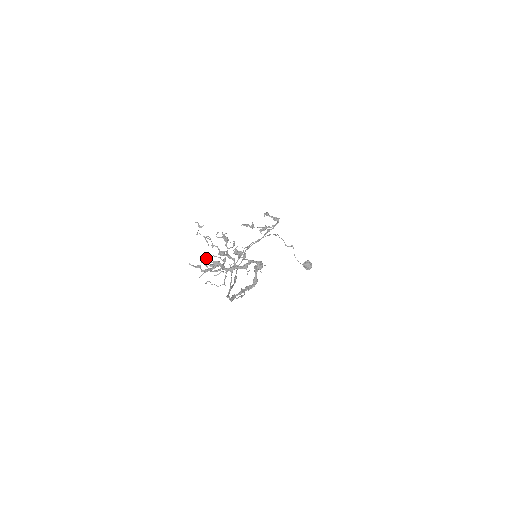
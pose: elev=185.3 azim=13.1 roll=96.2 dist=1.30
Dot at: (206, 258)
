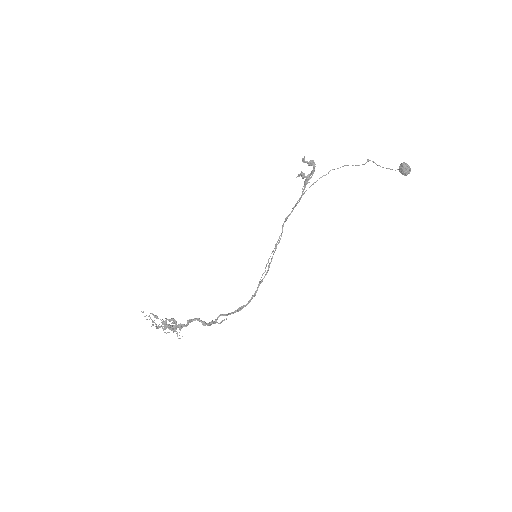
Dot at: occluded
